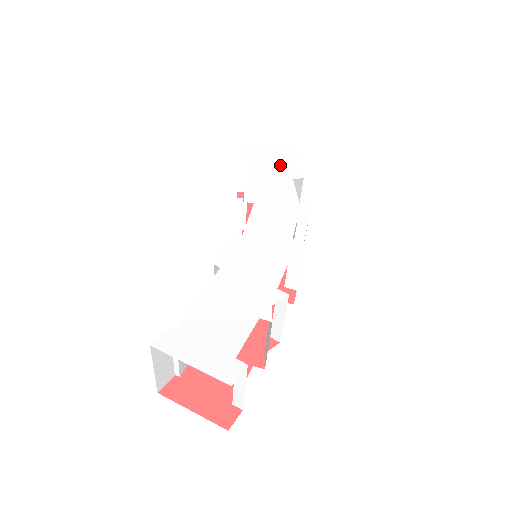
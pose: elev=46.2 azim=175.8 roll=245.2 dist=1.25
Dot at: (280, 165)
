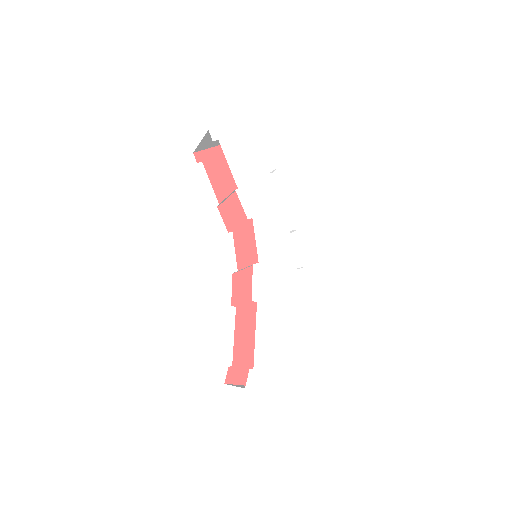
Dot at: (254, 154)
